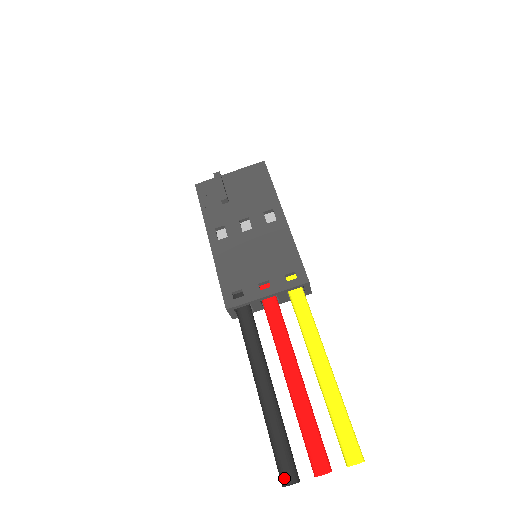
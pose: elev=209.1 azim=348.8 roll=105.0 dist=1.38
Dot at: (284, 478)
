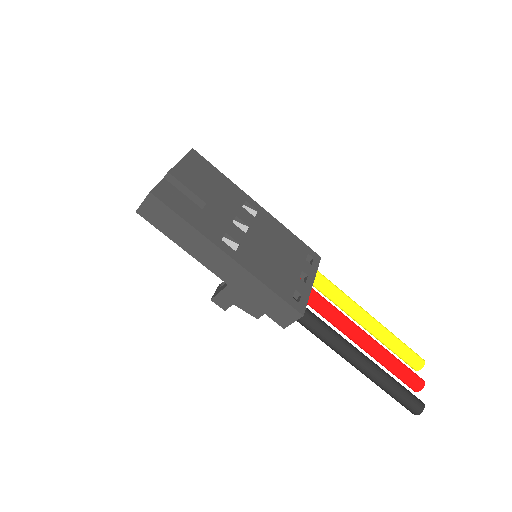
Dot at: (420, 406)
